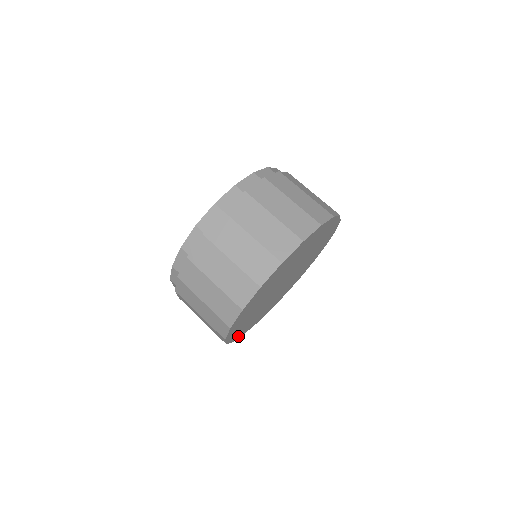
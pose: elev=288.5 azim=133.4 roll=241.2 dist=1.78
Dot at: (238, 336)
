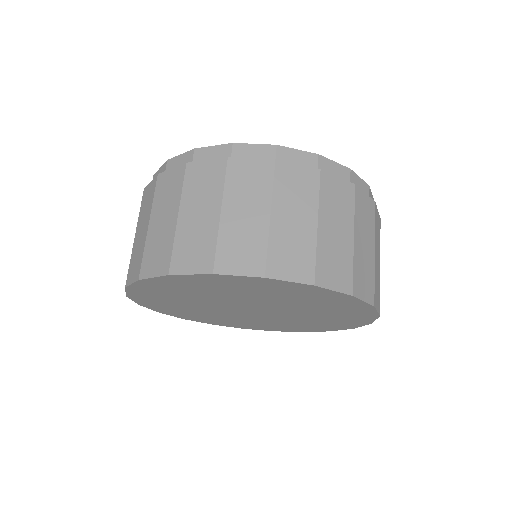
Dot at: (194, 319)
